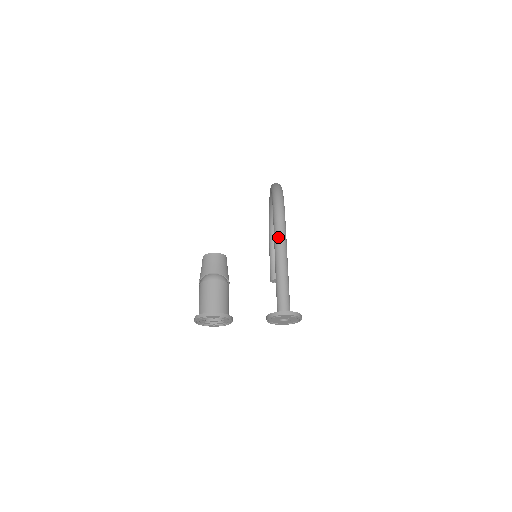
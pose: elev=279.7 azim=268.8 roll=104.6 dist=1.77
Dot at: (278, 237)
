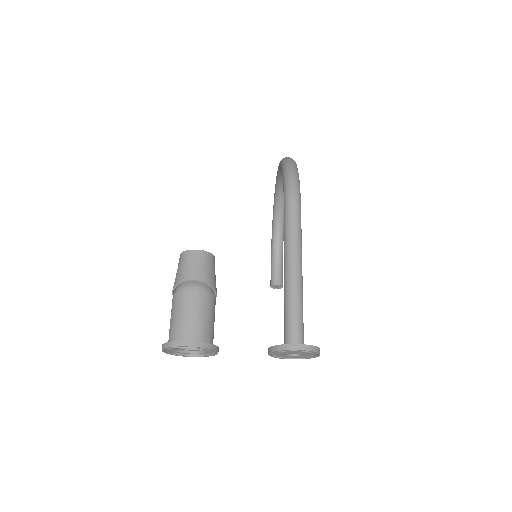
Dot at: (290, 232)
